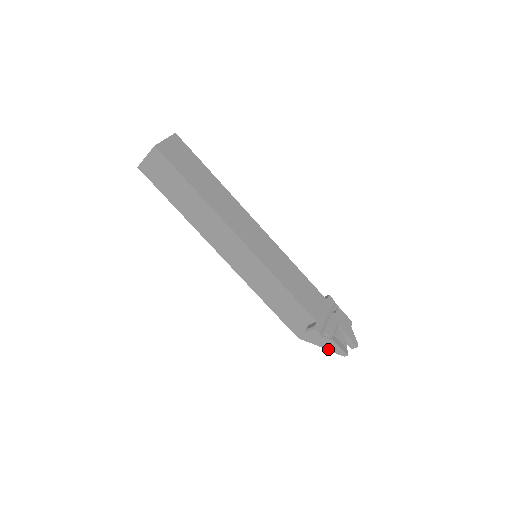
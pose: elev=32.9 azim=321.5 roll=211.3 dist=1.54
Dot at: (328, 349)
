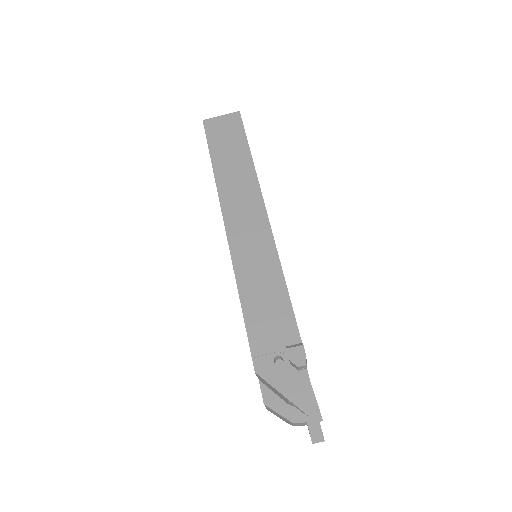
Dot at: (295, 401)
